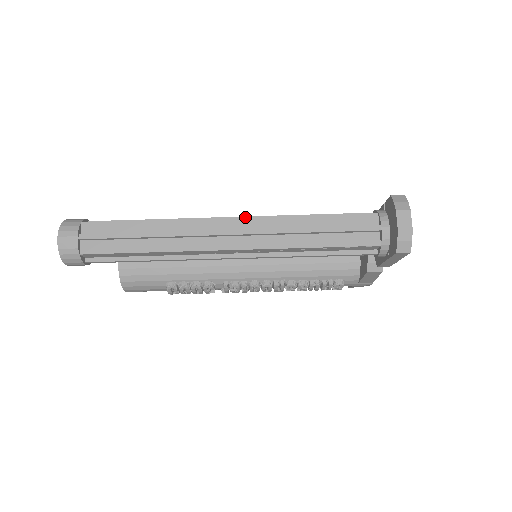
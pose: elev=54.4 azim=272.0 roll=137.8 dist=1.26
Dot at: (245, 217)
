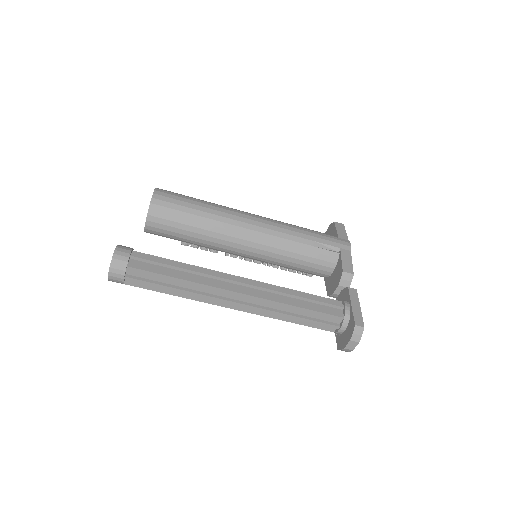
Dot at: (252, 296)
